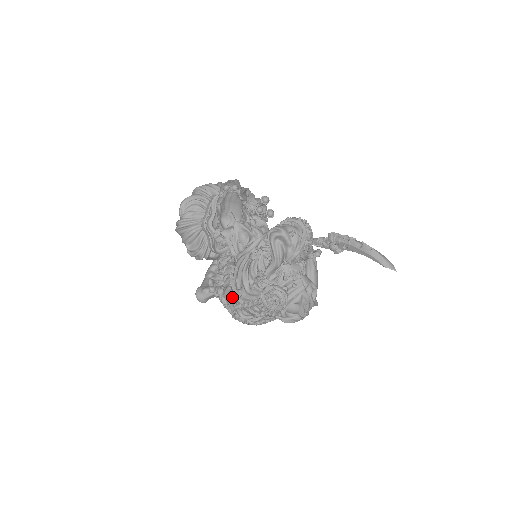
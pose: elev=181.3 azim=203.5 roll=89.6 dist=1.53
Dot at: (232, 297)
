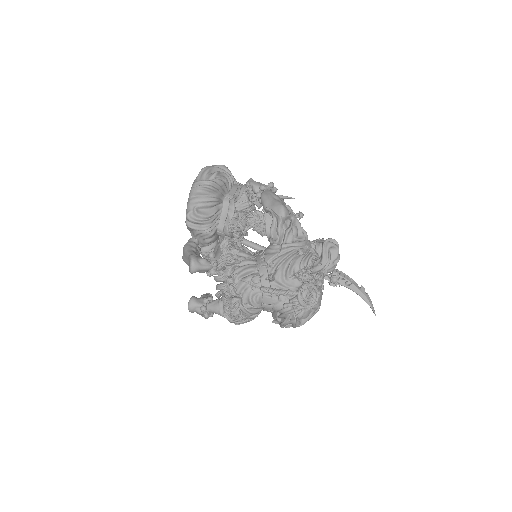
Dot at: (253, 279)
